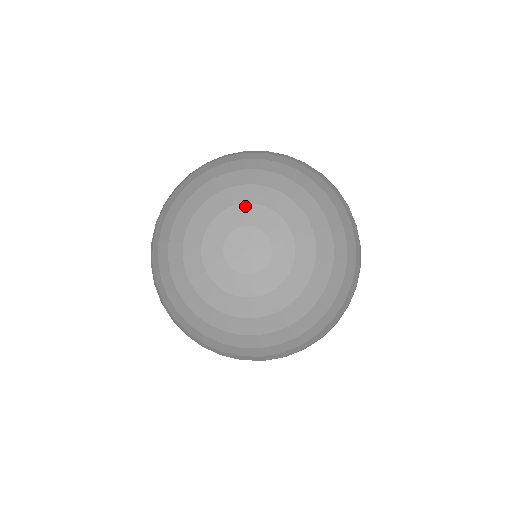
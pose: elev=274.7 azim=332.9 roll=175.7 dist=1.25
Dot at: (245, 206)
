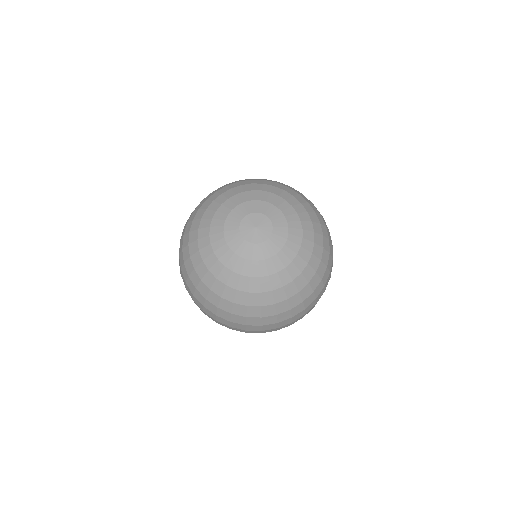
Dot at: (254, 201)
